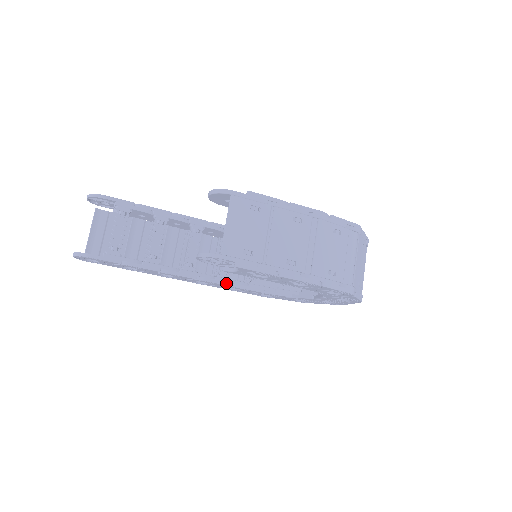
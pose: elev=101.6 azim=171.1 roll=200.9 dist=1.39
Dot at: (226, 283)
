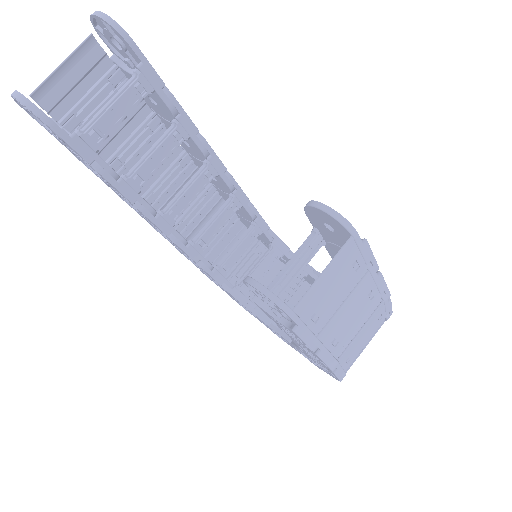
Dot at: (195, 257)
